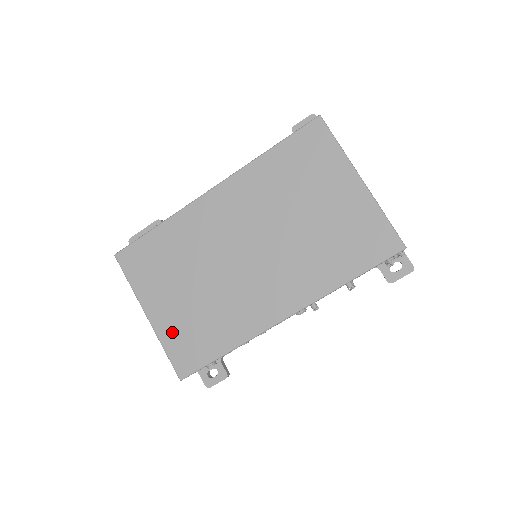
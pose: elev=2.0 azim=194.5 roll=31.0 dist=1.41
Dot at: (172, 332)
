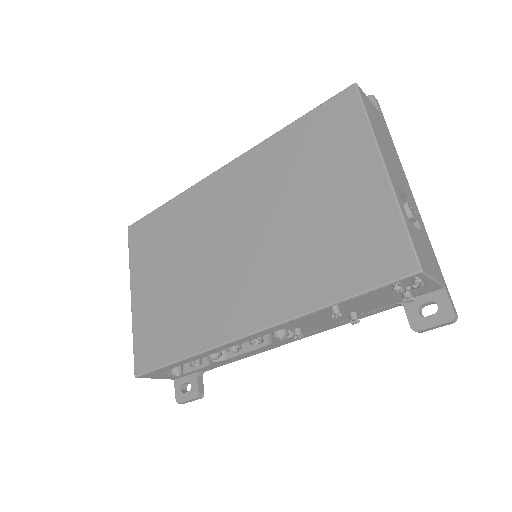
Dot at: (144, 320)
